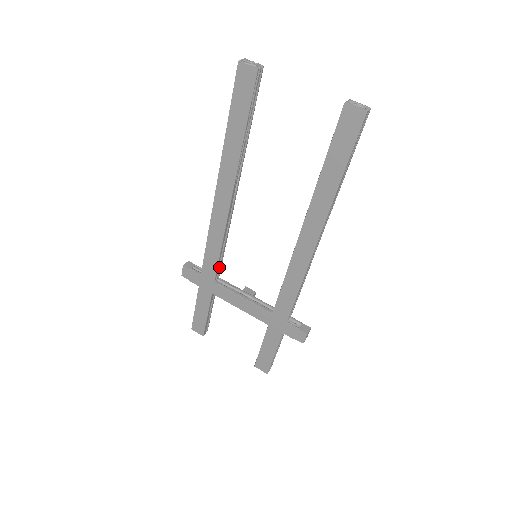
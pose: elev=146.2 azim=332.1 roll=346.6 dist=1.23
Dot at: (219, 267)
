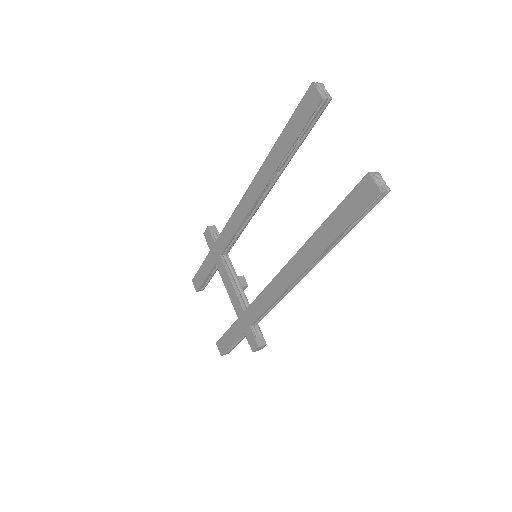
Dot at: (230, 246)
